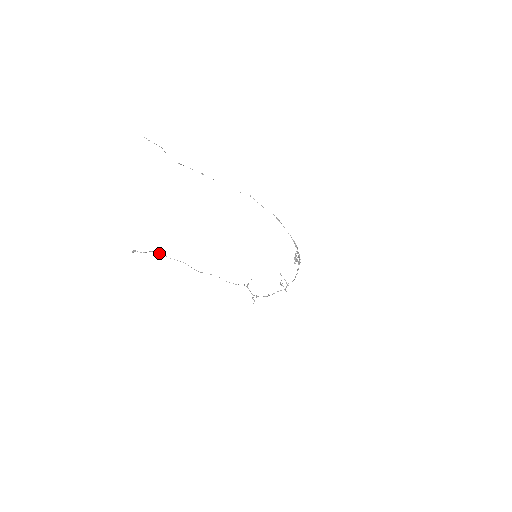
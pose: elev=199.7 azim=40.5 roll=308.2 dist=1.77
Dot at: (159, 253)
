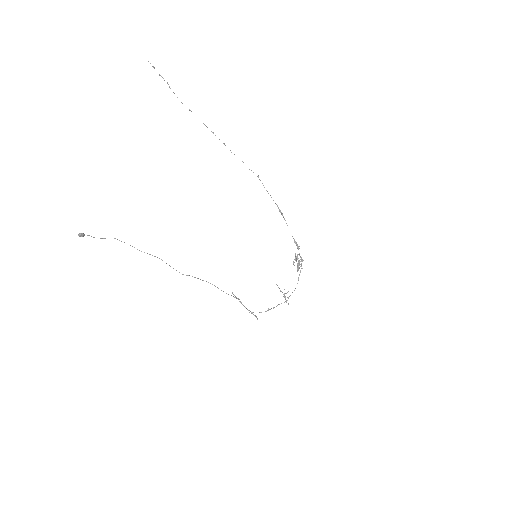
Dot at: occluded
